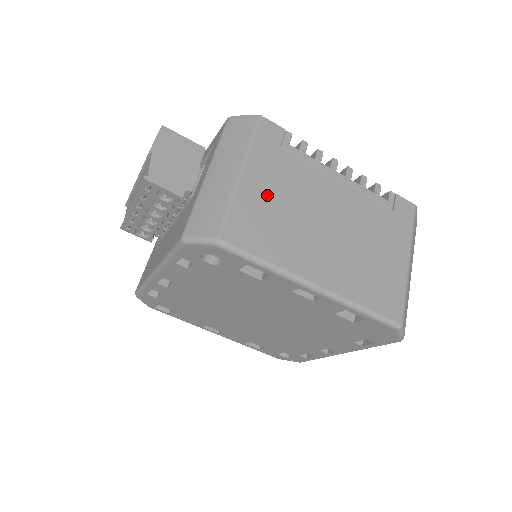
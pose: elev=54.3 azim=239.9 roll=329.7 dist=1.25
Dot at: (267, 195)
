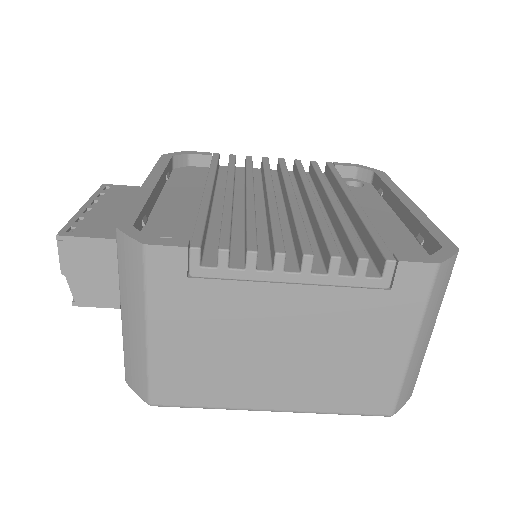
Dot at: (188, 345)
